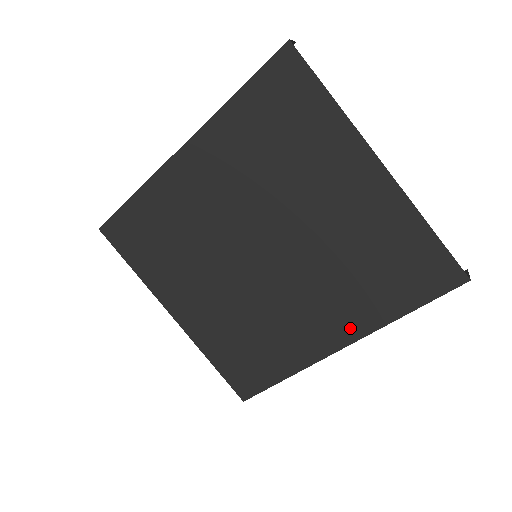
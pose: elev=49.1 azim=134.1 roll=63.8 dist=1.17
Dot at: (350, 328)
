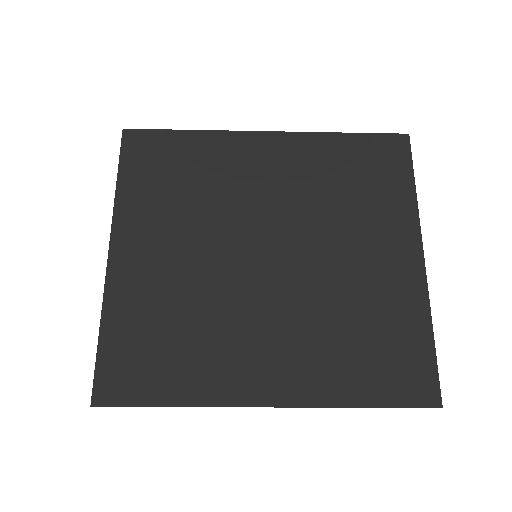
Dot at: (296, 387)
